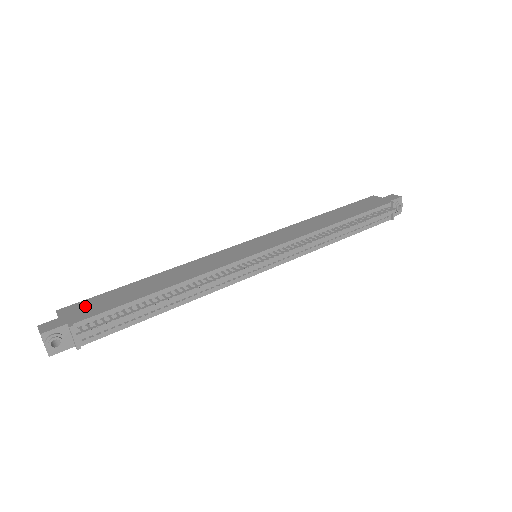
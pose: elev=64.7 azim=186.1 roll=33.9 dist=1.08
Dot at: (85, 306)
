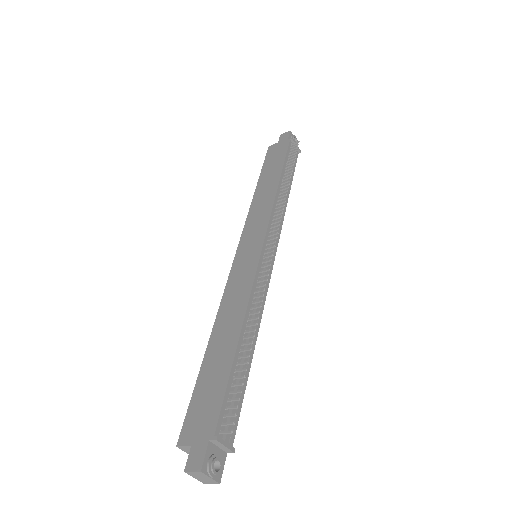
Dot at: (197, 416)
